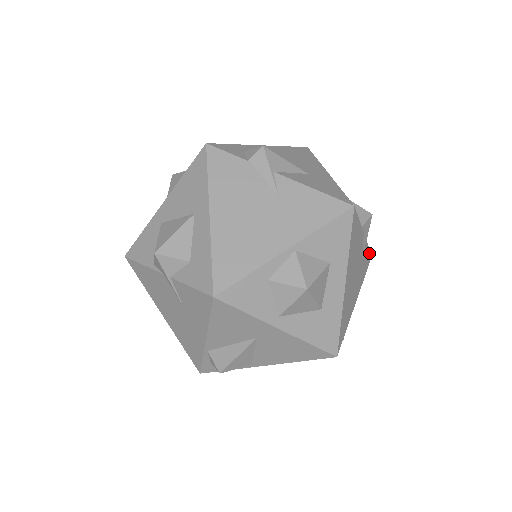
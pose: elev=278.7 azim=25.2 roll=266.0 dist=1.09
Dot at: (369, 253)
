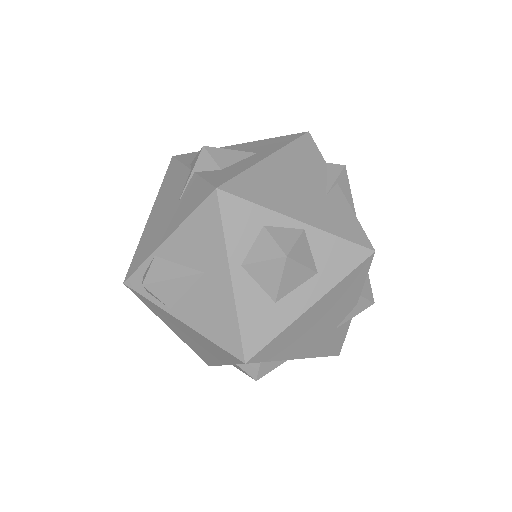
Dot at: (341, 344)
